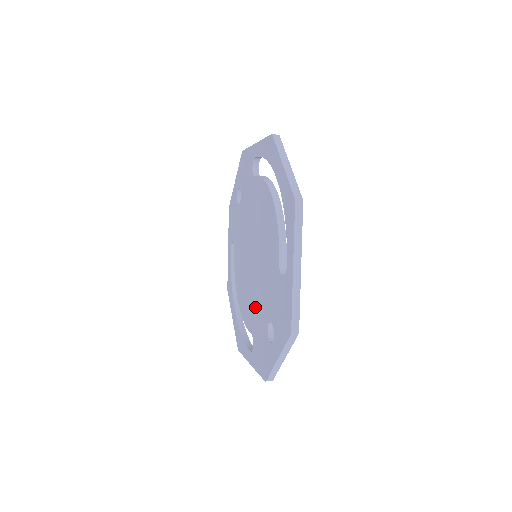
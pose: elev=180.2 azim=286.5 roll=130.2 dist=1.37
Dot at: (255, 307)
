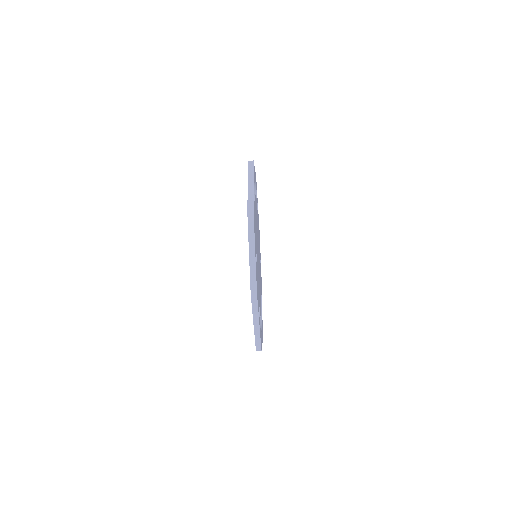
Dot at: occluded
